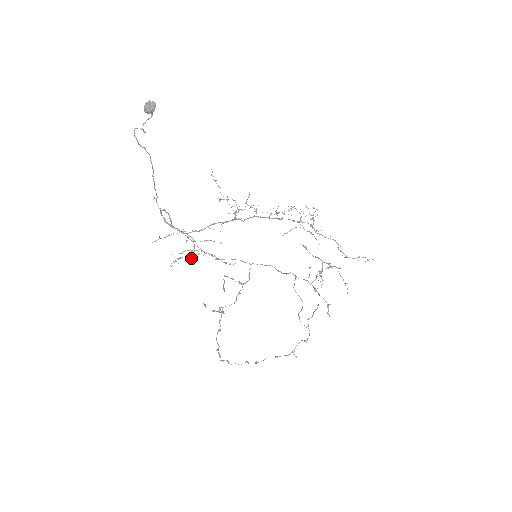
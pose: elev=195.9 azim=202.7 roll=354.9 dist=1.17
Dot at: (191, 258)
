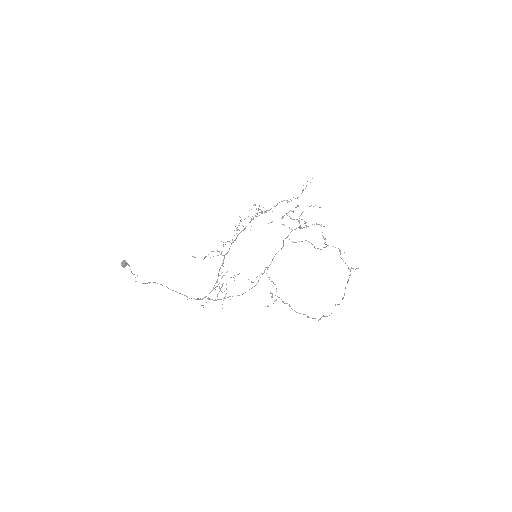
Dot at: occluded
